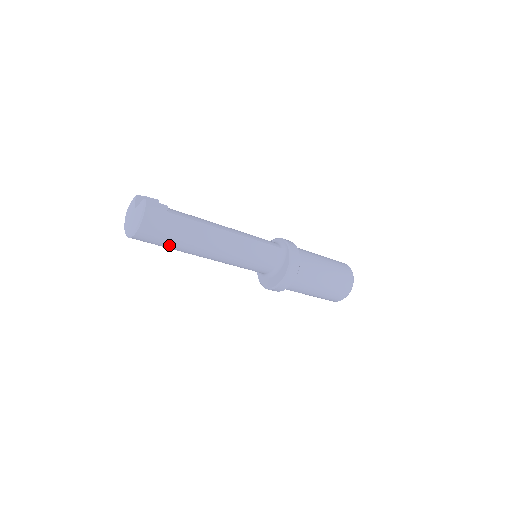
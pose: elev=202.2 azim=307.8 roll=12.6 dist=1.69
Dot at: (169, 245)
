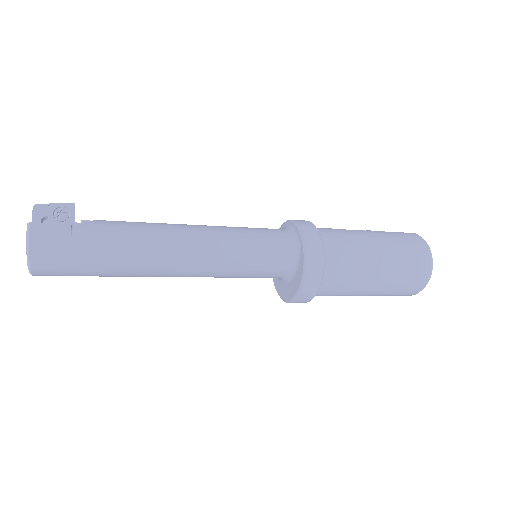
Dot at: occluded
